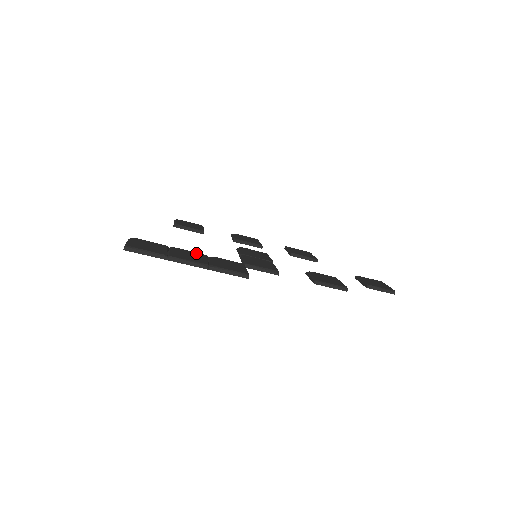
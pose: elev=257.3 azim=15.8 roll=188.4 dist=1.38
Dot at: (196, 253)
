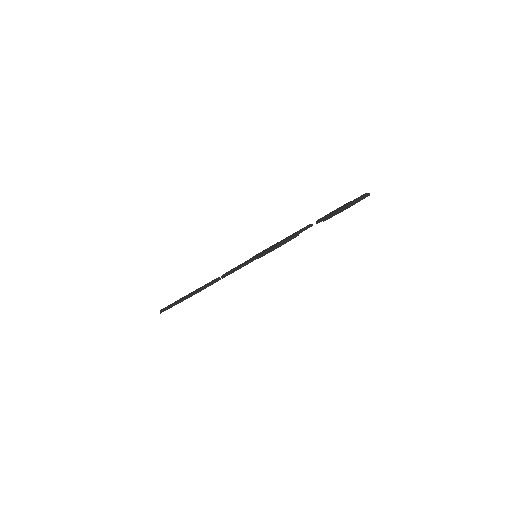
Dot at: occluded
